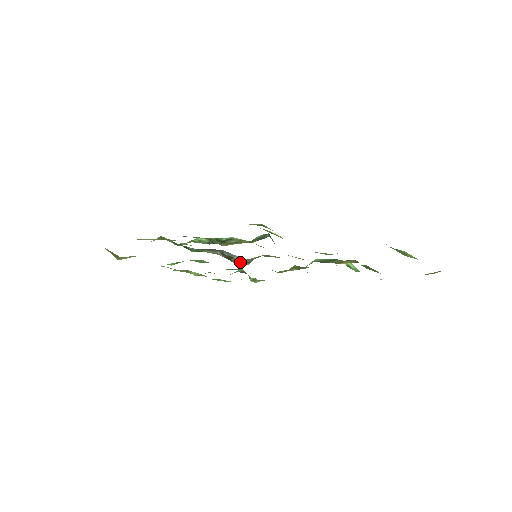
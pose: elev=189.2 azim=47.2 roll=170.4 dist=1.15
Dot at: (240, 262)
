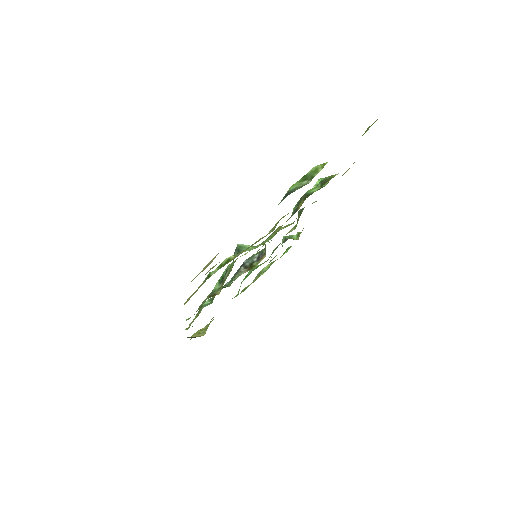
Dot at: (259, 261)
